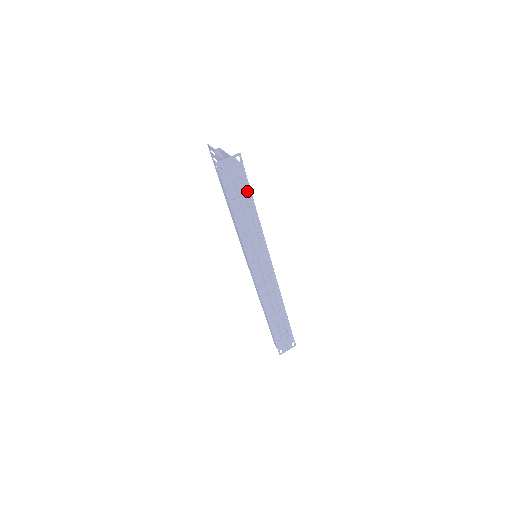
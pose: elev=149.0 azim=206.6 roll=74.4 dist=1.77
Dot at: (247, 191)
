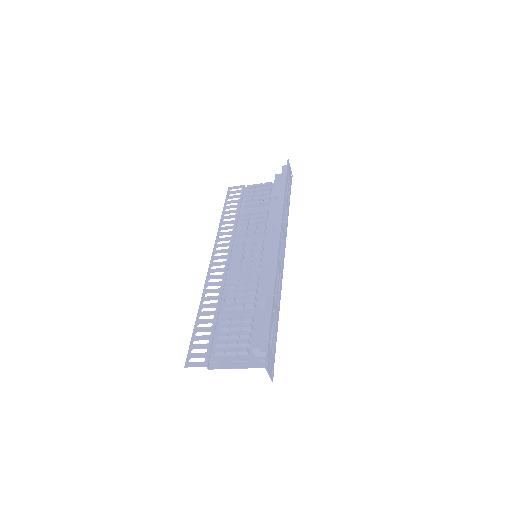
Dot at: (289, 193)
